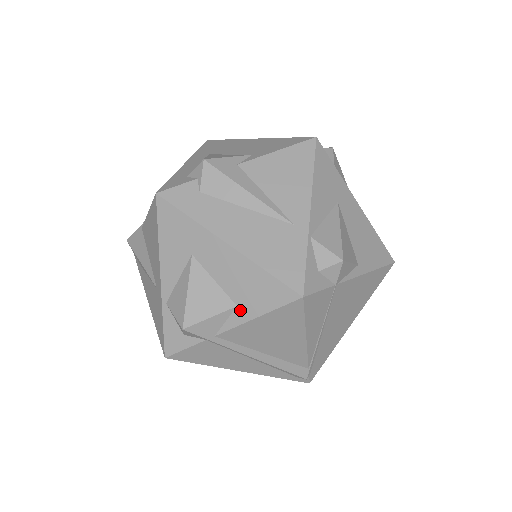
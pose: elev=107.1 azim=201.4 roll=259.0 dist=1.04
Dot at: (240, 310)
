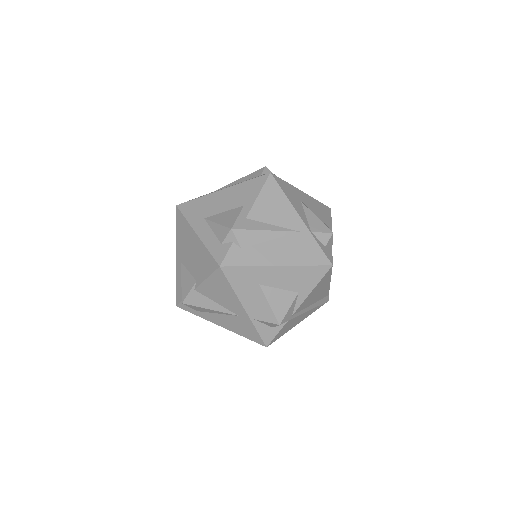
Dot at: (301, 293)
